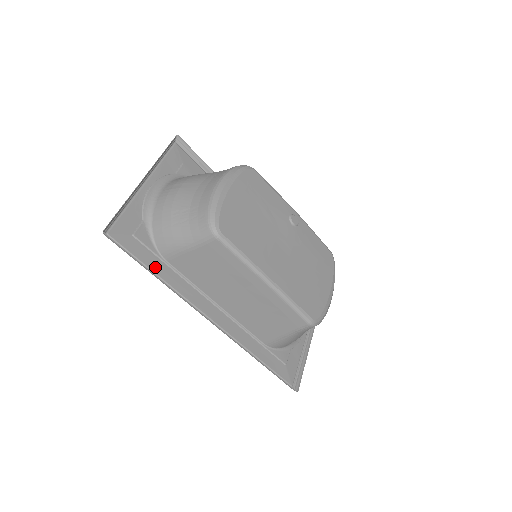
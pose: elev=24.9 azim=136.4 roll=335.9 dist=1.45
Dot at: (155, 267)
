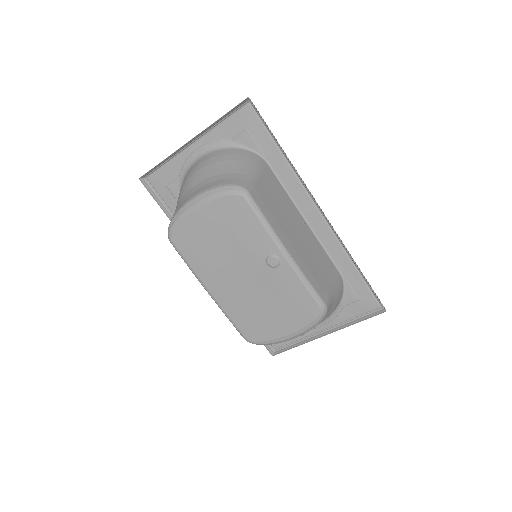
Dot at: occluded
